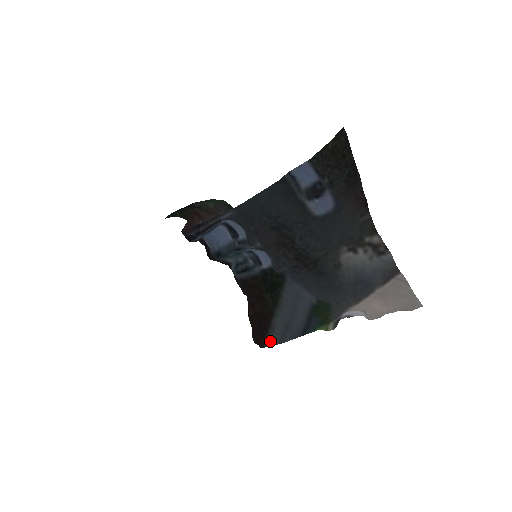
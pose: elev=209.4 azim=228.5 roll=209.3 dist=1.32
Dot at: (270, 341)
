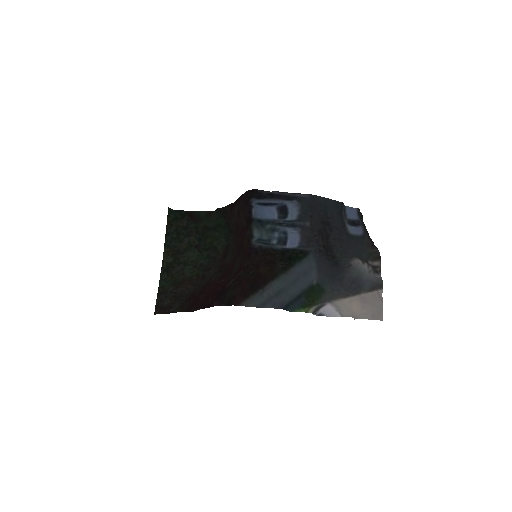
Dot at: (250, 301)
